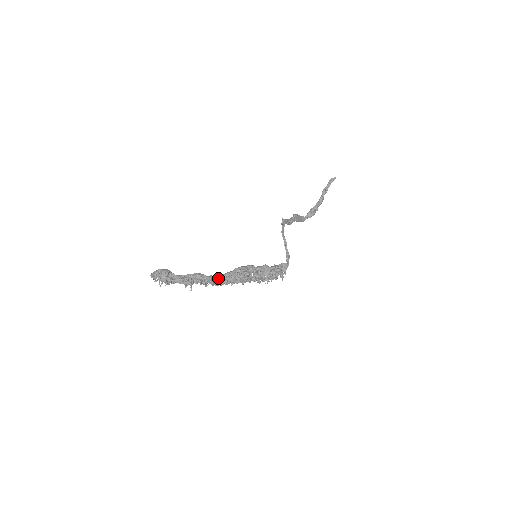
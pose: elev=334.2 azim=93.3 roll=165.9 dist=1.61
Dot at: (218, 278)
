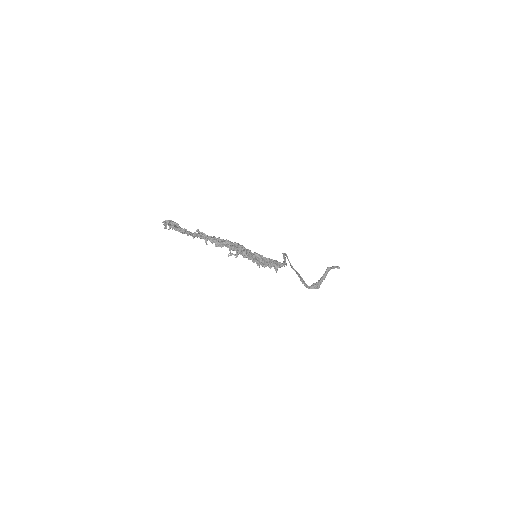
Dot at: occluded
